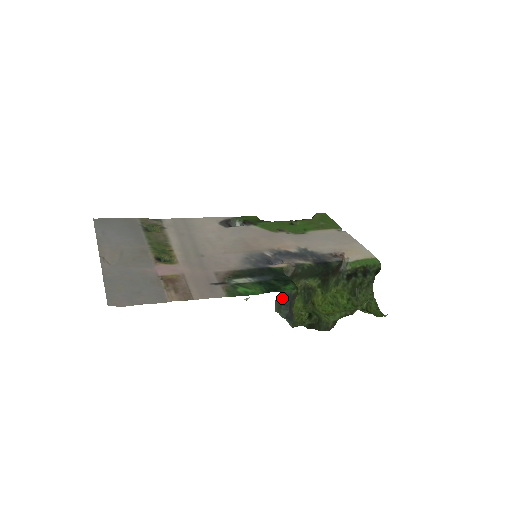
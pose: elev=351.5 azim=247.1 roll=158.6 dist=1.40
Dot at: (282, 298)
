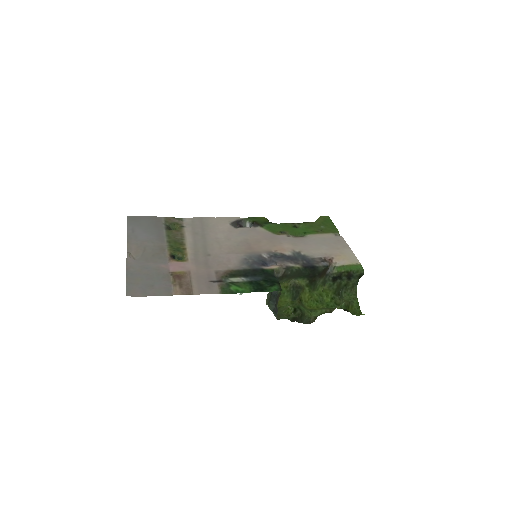
Dot at: (271, 295)
